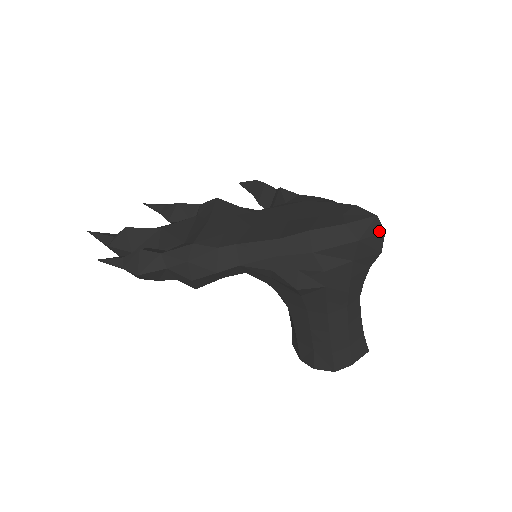
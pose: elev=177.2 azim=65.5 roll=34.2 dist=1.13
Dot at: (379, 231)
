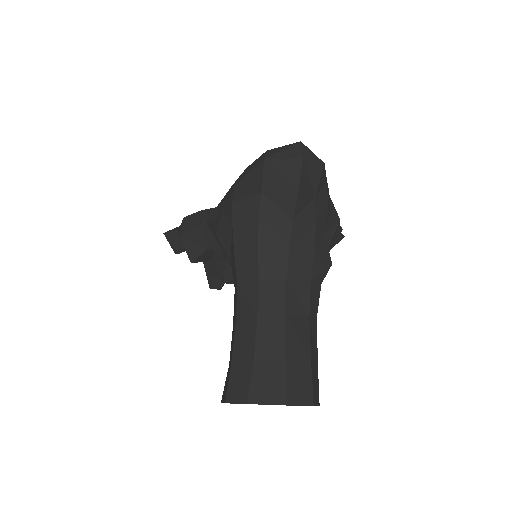
Dot at: (295, 156)
